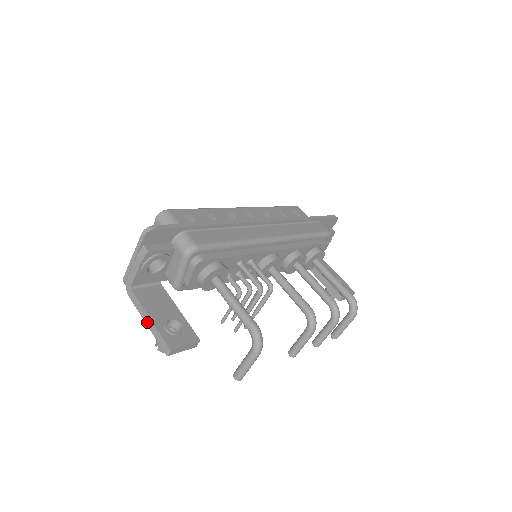
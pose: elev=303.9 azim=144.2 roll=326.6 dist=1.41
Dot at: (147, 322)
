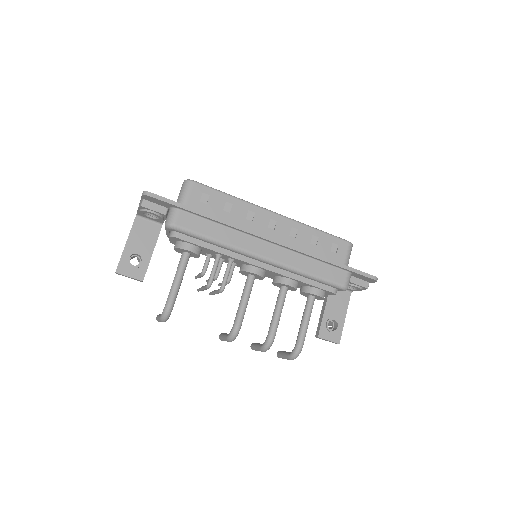
Dot at: (125, 244)
